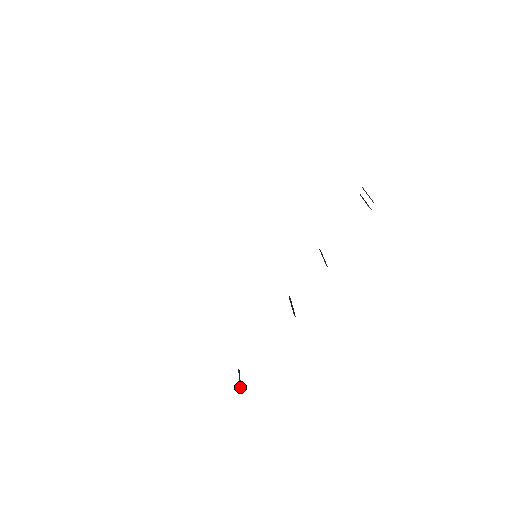
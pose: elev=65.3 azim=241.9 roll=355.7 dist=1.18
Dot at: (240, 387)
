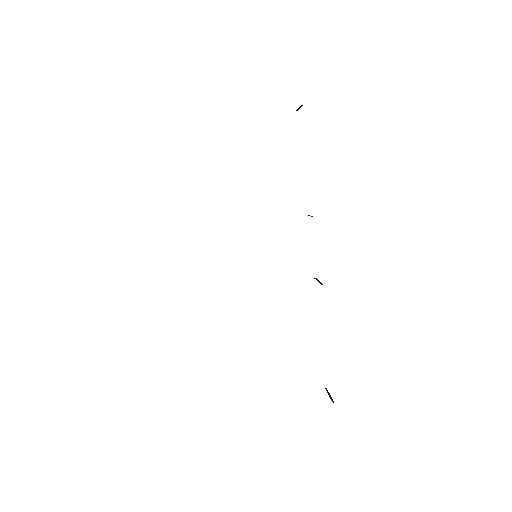
Dot at: (331, 400)
